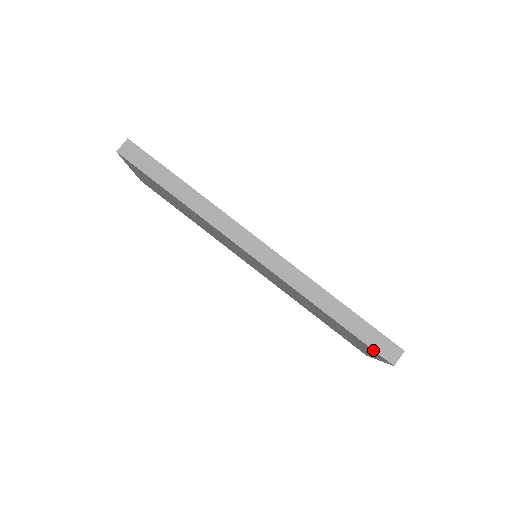
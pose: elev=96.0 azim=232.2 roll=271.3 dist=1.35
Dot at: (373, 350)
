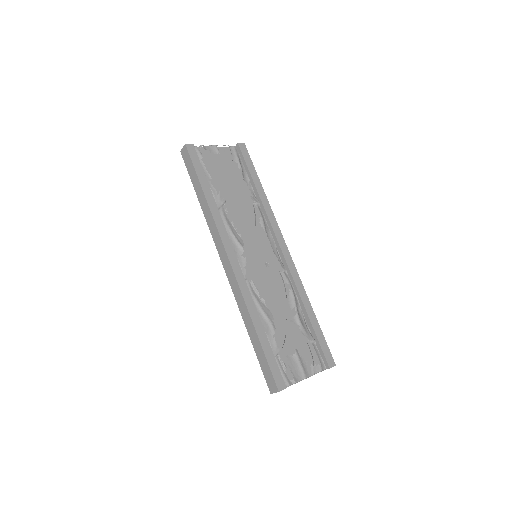
Dot at: (264, 374)
